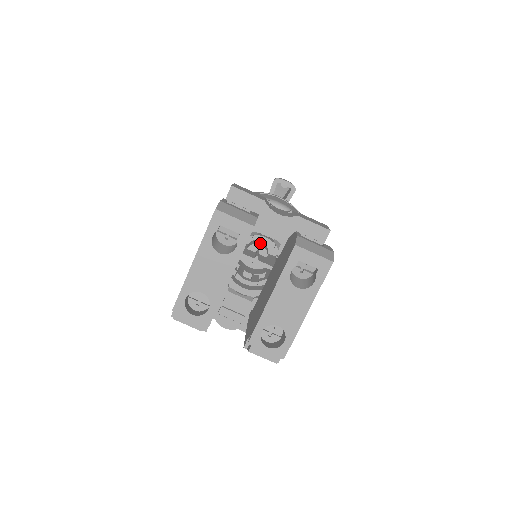
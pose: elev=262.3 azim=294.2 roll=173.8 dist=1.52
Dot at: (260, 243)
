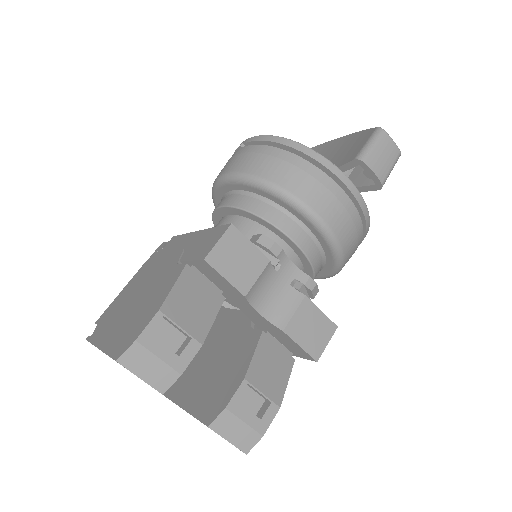
Dot at: occluded
